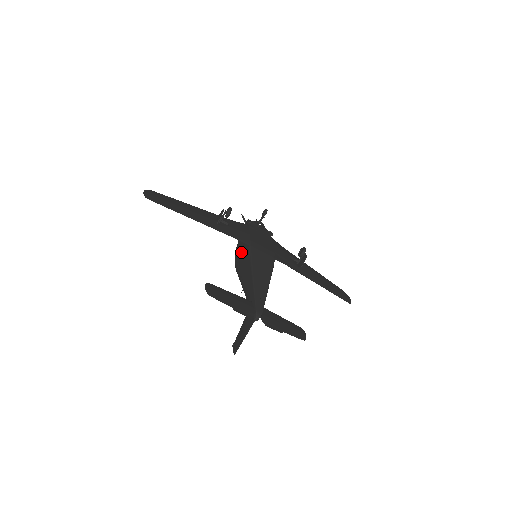
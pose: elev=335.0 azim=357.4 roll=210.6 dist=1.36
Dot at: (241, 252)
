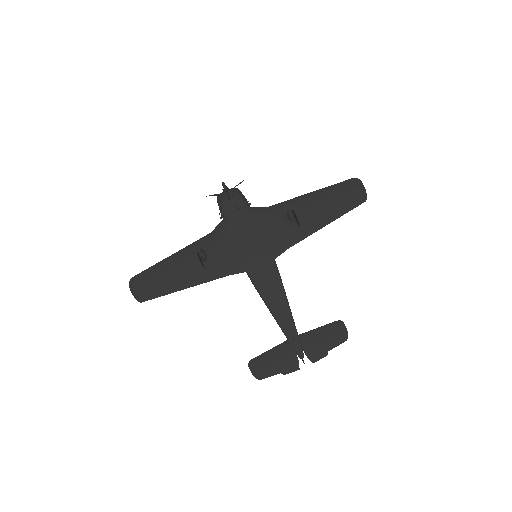
Dot at: occluded
